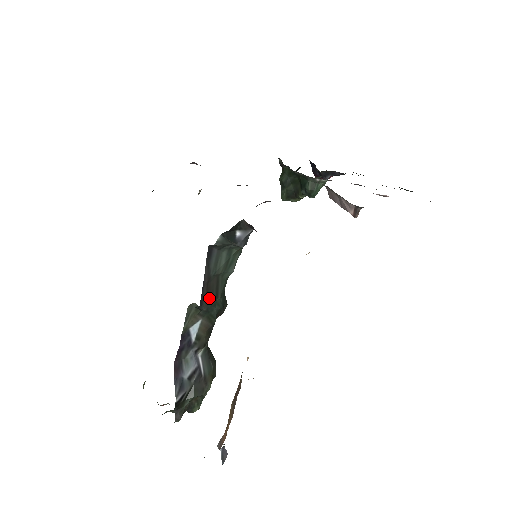
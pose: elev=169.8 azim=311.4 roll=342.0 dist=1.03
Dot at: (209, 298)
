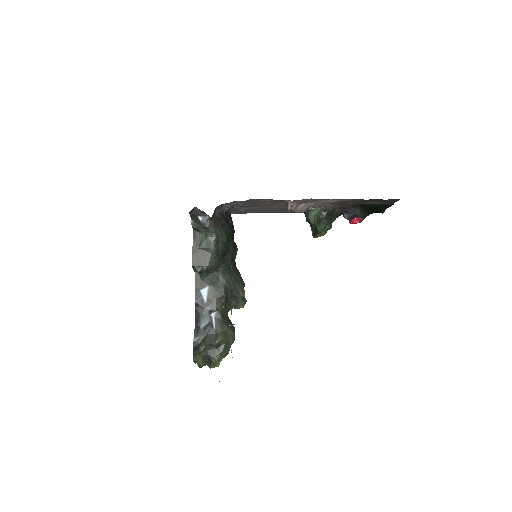
Dot at: (199, 263)
